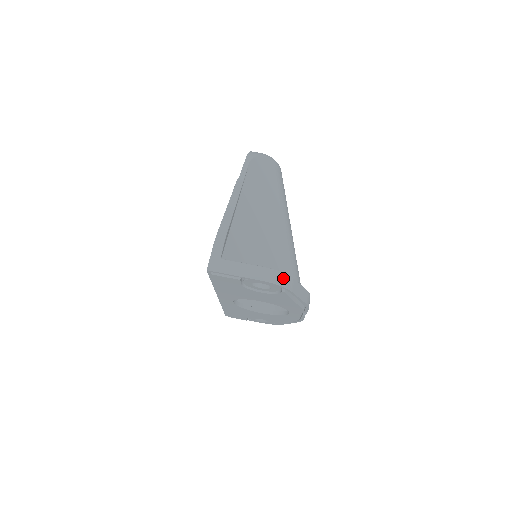
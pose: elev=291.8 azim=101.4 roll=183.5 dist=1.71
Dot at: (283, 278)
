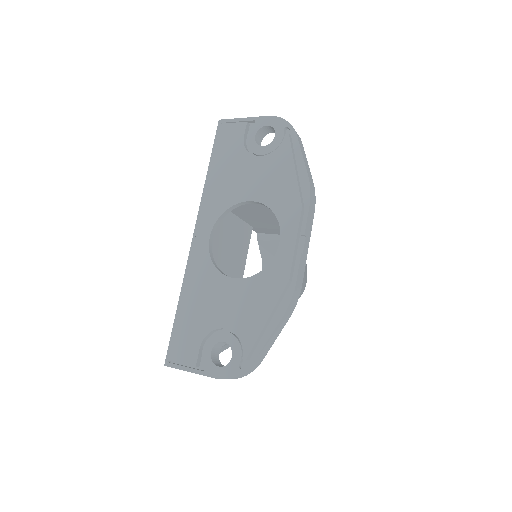
Dot at: occluded
